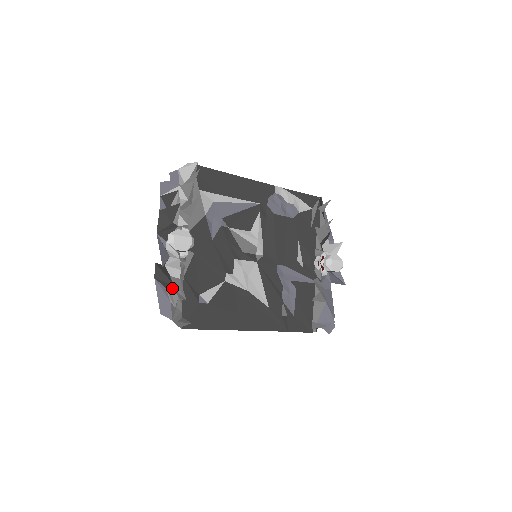
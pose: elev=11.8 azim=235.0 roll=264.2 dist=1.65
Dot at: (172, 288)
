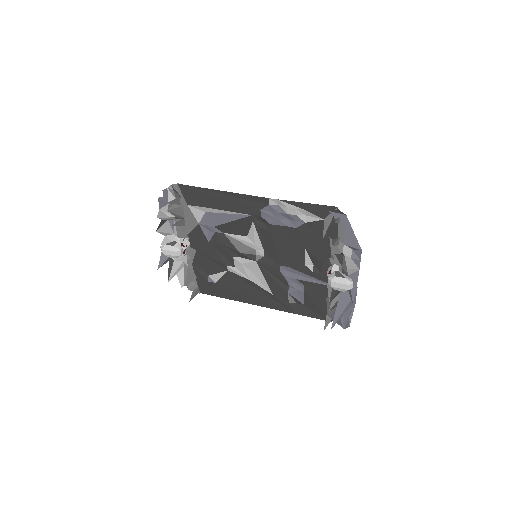
Dot at: occluded
